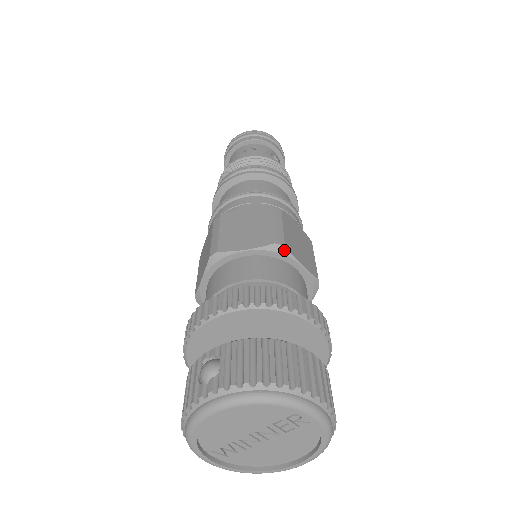
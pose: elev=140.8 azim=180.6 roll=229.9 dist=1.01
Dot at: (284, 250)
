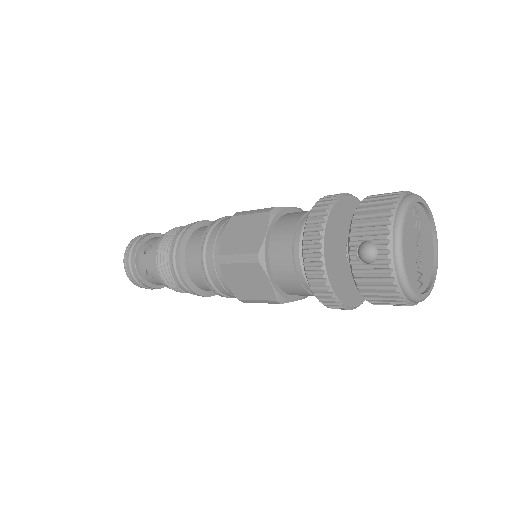
Dot at: (277, 209)
